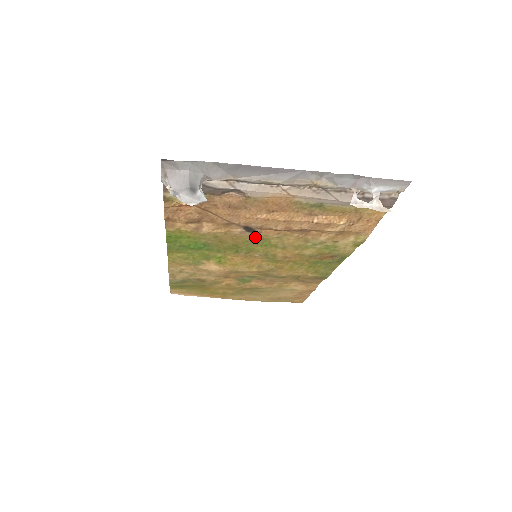
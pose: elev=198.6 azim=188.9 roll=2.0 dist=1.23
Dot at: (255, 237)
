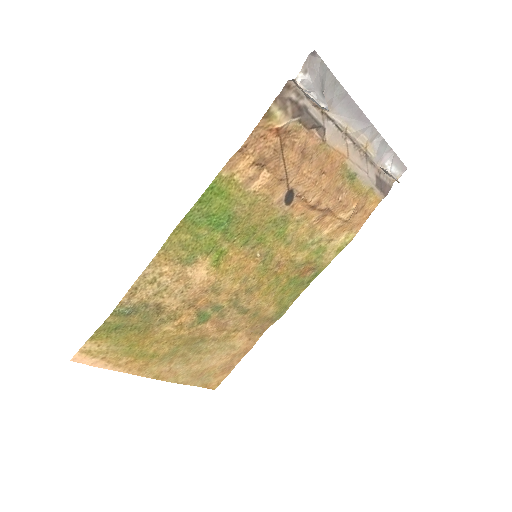
Dot at: (282, 215)
